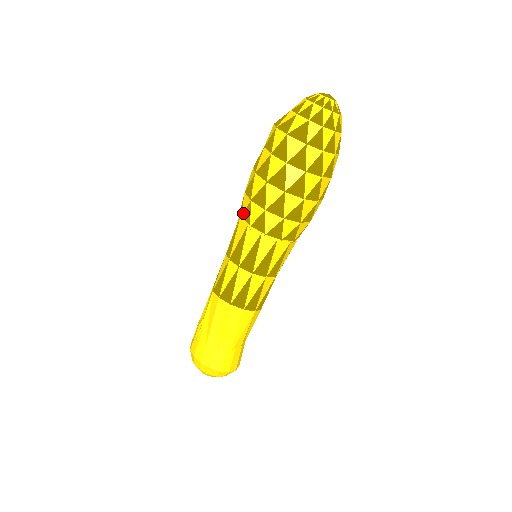
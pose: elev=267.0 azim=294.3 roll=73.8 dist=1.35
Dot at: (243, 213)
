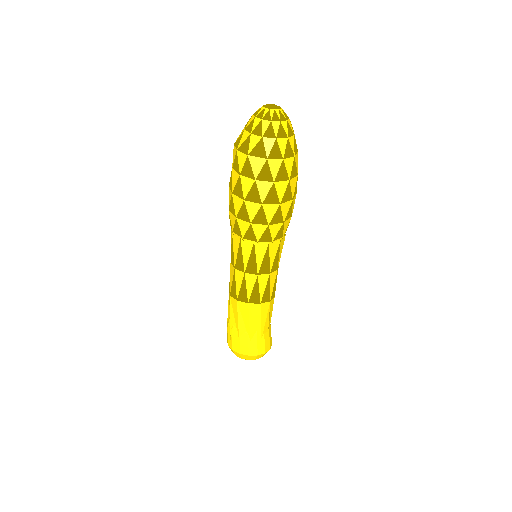
Dot at: (233, 228)
